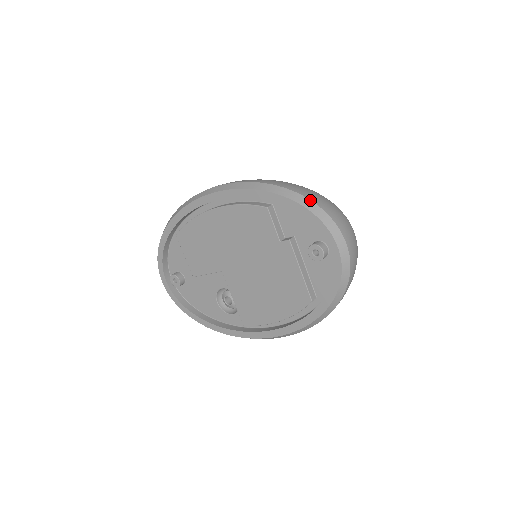
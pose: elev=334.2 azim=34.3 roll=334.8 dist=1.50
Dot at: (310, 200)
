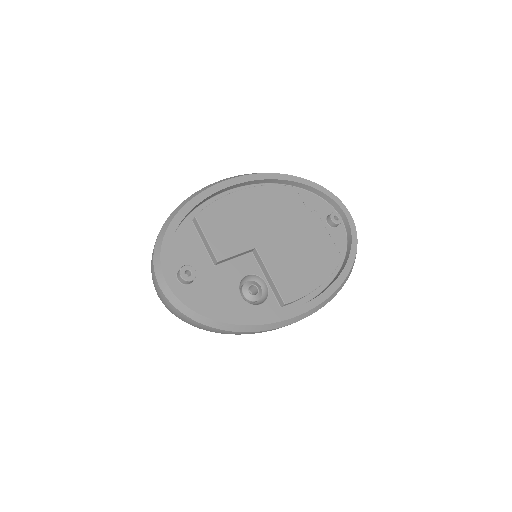
Dot at: occluded
